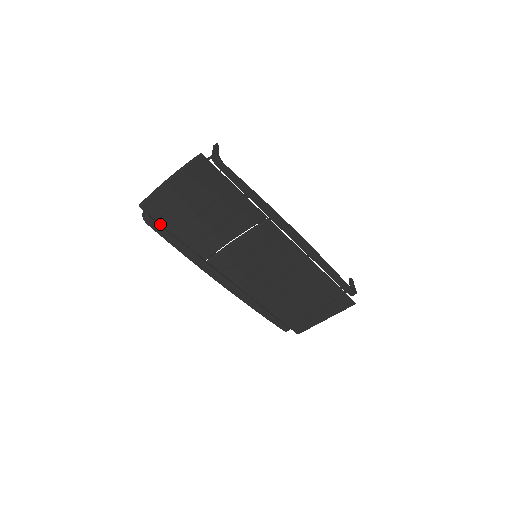
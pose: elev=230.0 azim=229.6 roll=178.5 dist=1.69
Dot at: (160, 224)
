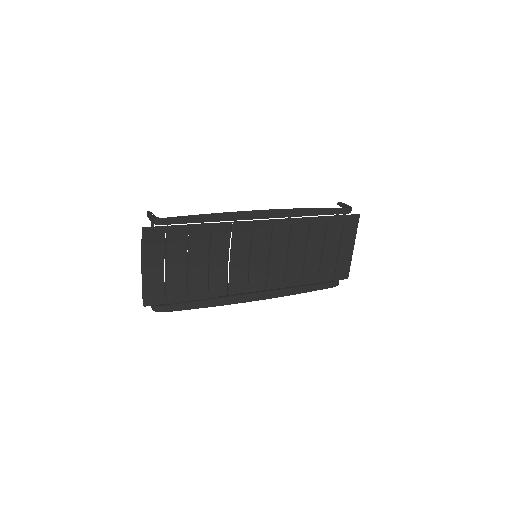
Dot at: (171, 304)
